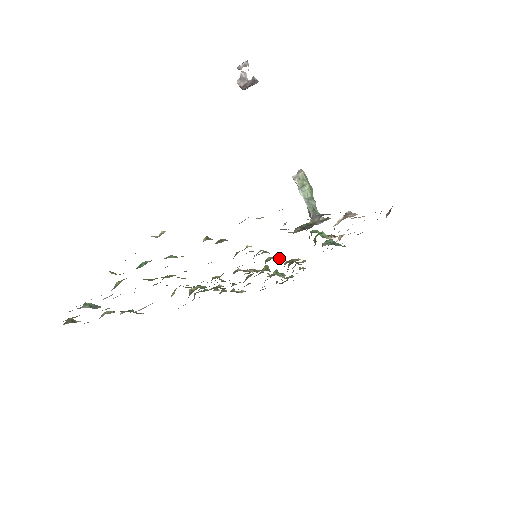
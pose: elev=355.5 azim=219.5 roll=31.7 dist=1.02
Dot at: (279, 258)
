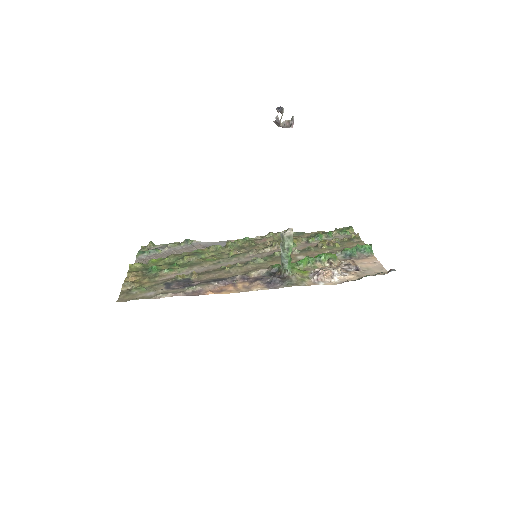
Dot at: occluded
